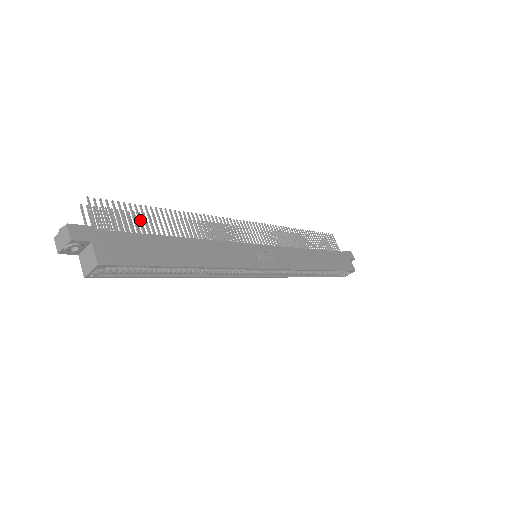
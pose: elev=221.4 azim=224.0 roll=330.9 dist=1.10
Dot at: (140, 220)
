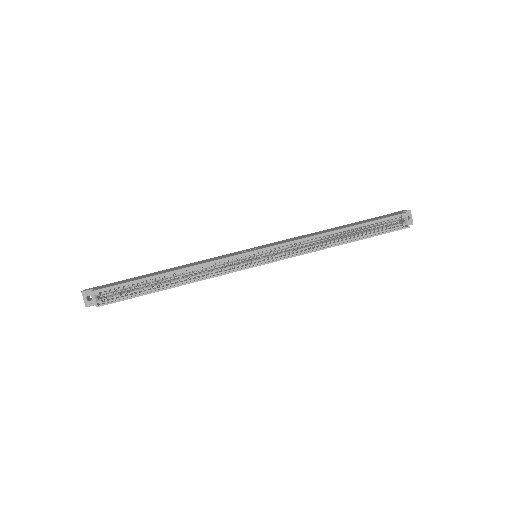
Dot at: occluded
